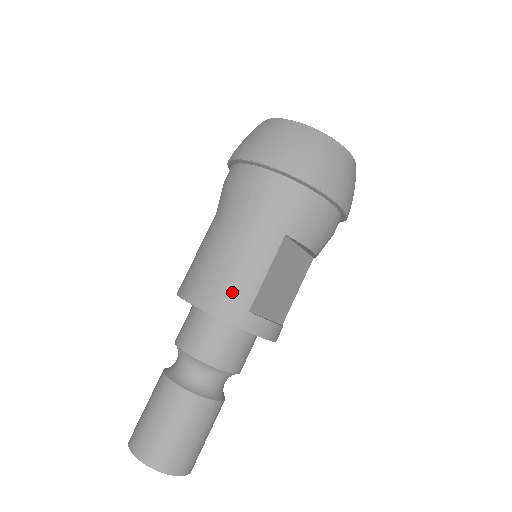
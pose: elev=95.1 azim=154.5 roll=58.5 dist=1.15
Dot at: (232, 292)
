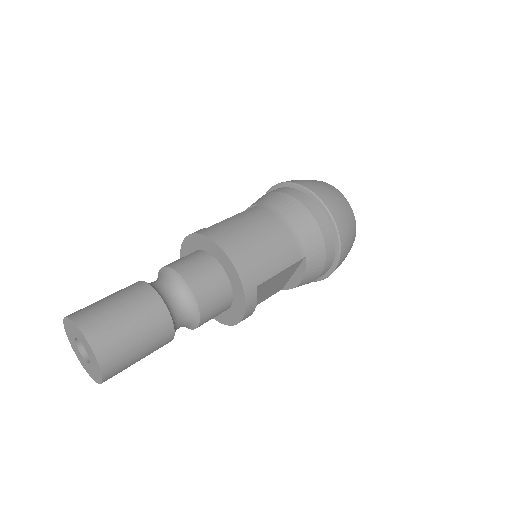
Dot at: (257, 264)
